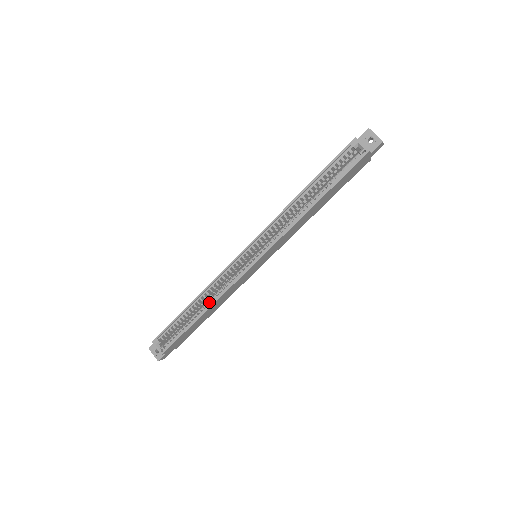
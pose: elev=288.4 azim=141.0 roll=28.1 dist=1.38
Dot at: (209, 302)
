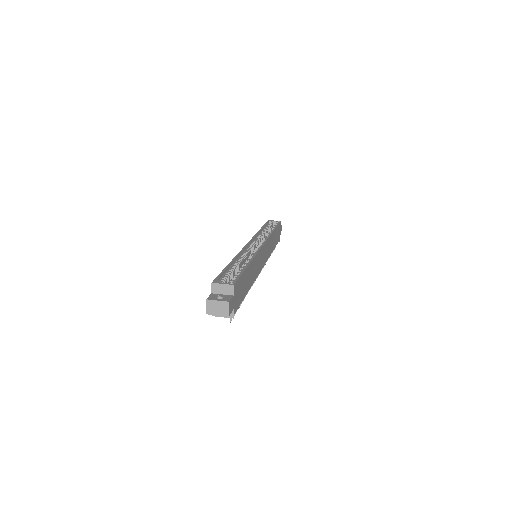
Dot at: (247, 260)
